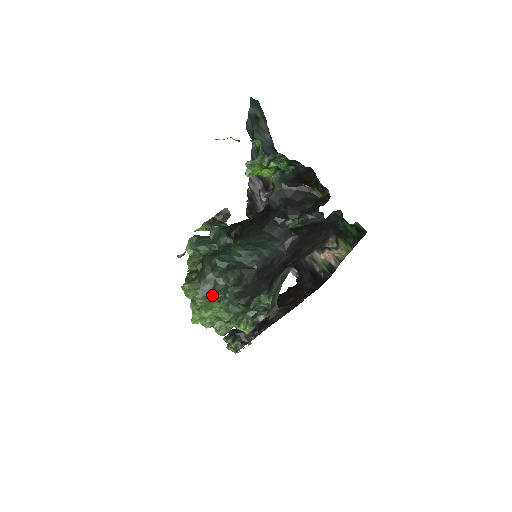
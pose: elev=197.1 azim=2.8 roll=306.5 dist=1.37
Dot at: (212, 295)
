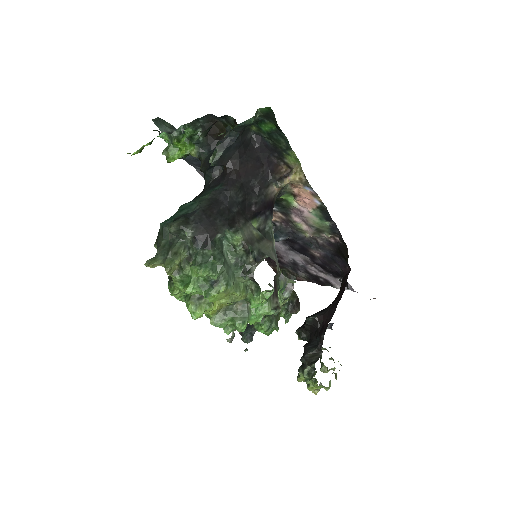
Dot at: (170, 254)
